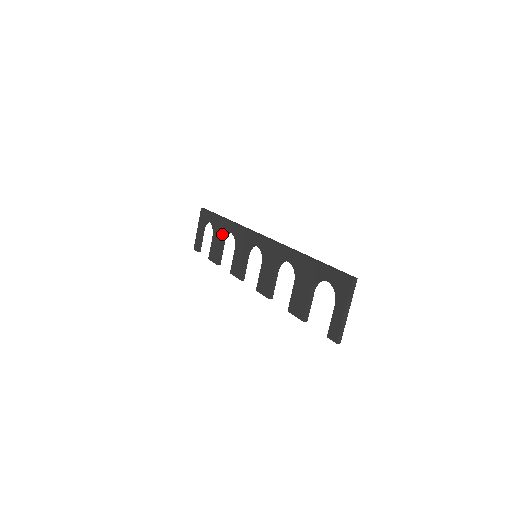
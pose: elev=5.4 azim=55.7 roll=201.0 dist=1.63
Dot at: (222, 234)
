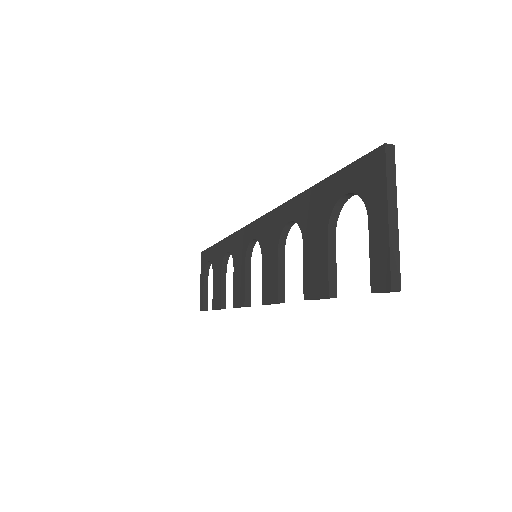
Dot at: (220, 262)
